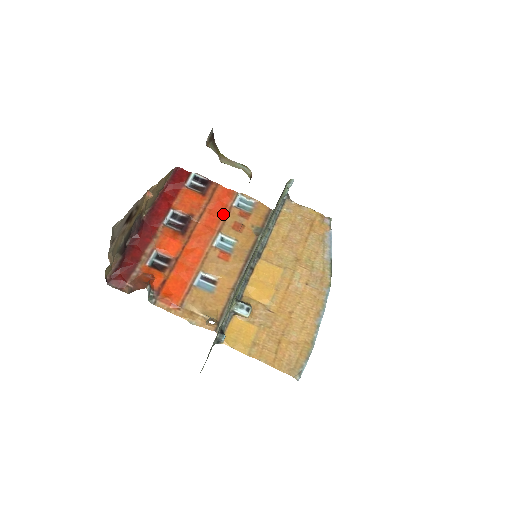
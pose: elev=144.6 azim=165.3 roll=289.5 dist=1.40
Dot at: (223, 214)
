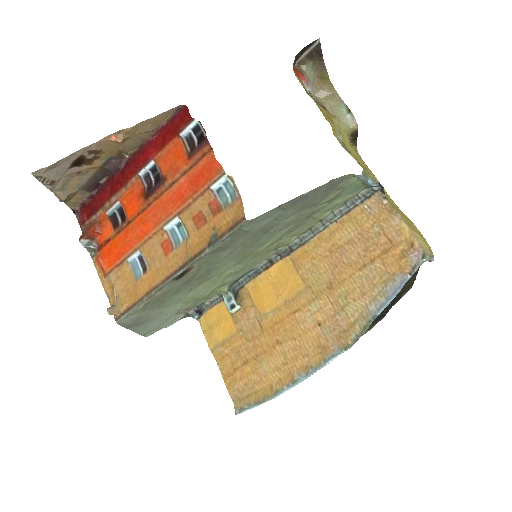
Dot at: (194, 194)
